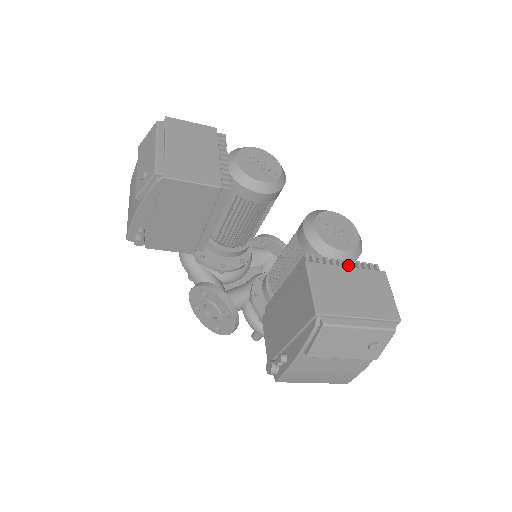
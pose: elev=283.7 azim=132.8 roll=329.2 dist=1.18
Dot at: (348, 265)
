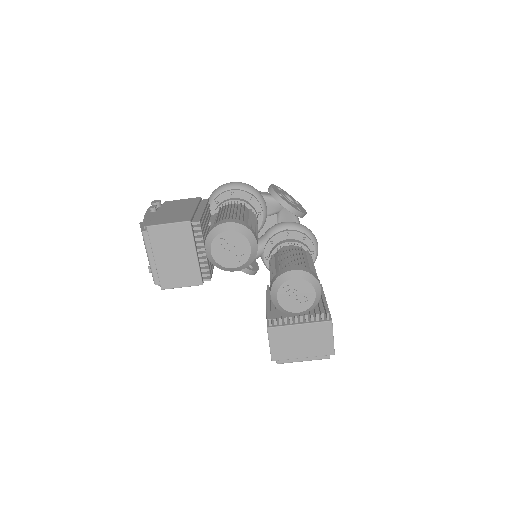
Dot at: (302, 320)
